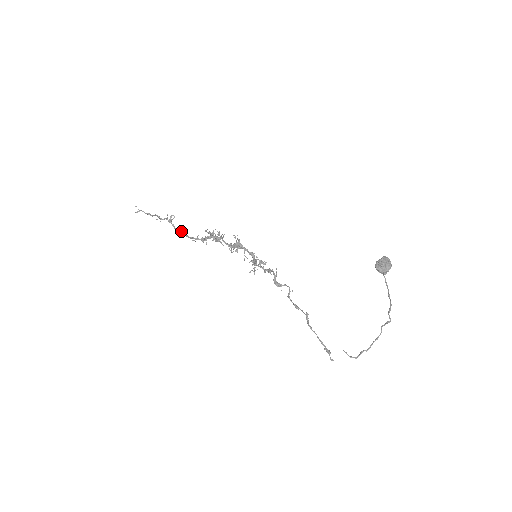
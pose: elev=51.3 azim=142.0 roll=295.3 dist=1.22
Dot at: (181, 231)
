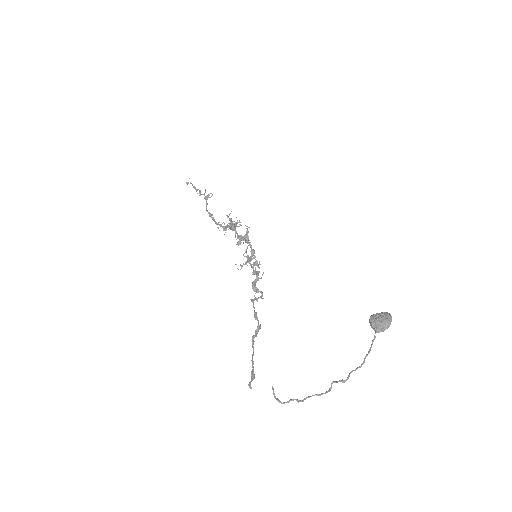
Dot at: (212, 214)
